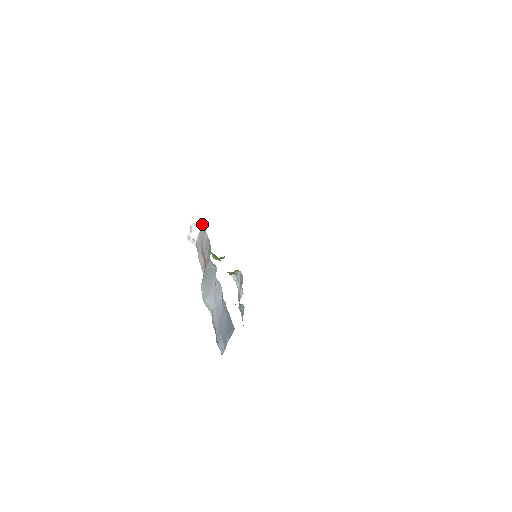
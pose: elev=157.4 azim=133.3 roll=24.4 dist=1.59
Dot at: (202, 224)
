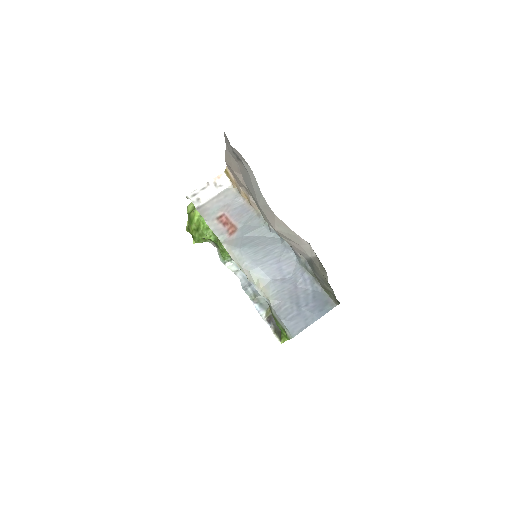
Dot at: (228, 189)
